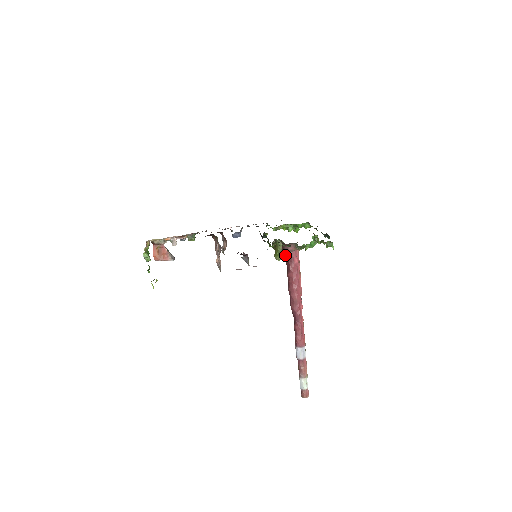
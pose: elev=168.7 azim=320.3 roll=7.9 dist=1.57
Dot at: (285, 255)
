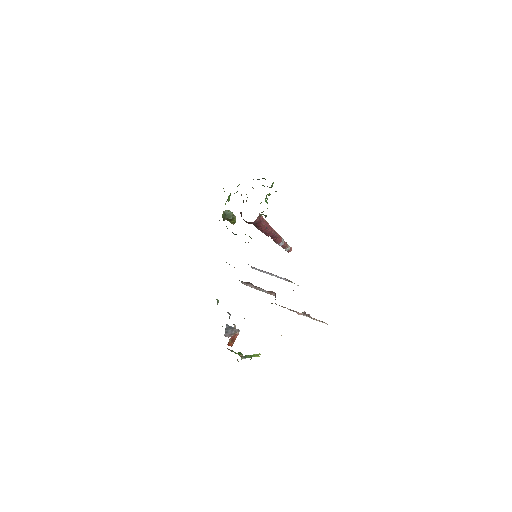
Dot at: (253, 224)
